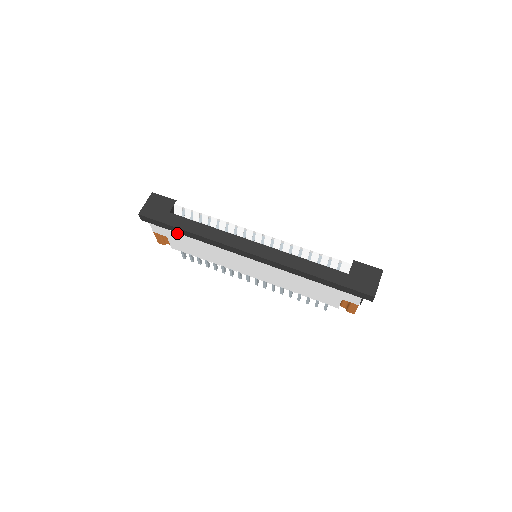
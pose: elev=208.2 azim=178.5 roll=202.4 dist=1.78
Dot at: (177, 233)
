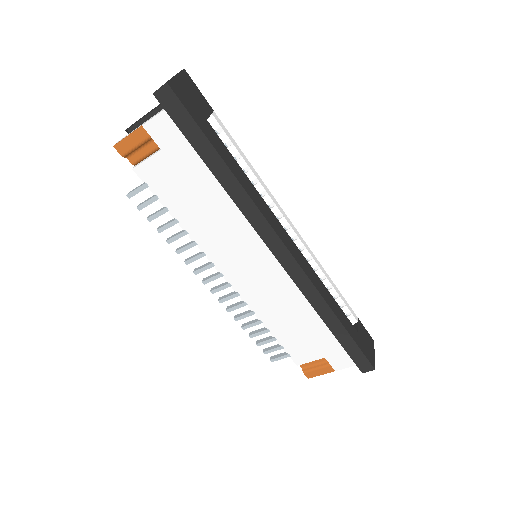
Dot at: (199, 158)
